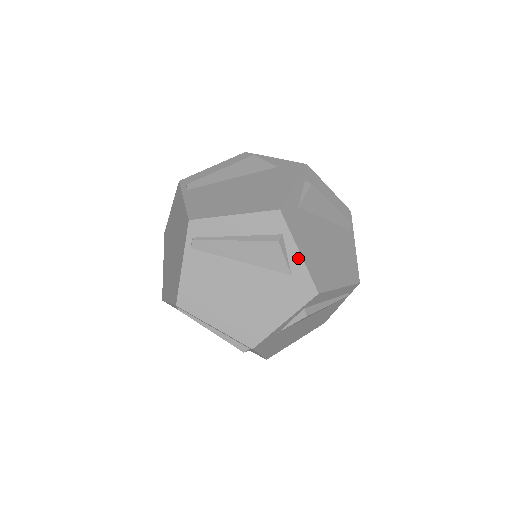
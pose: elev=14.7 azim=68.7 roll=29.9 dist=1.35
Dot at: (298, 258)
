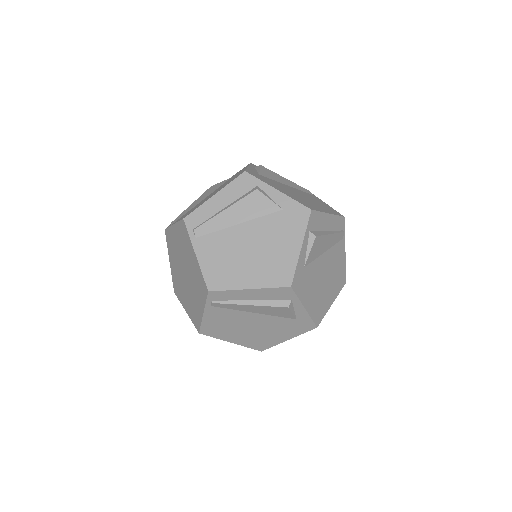
Dot at: (303, 311)
